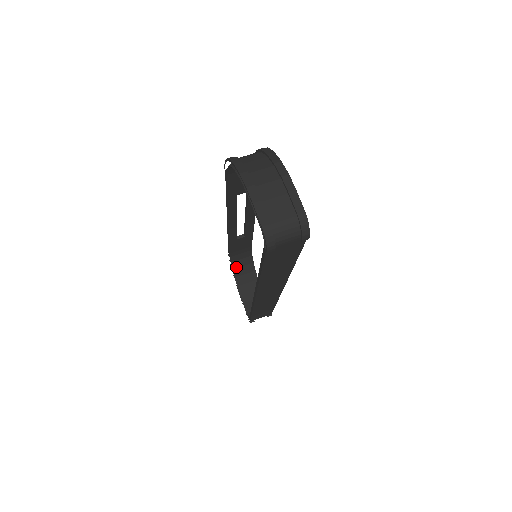
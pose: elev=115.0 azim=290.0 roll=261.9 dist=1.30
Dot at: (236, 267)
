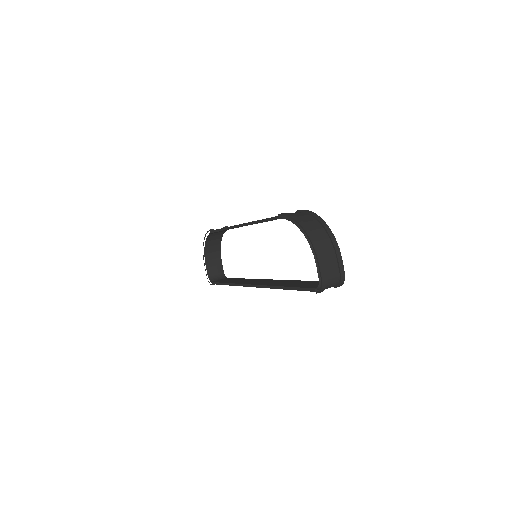
Dot at: (209, 240)
